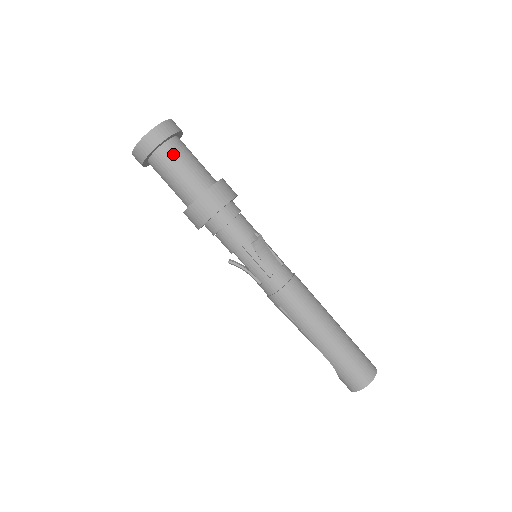
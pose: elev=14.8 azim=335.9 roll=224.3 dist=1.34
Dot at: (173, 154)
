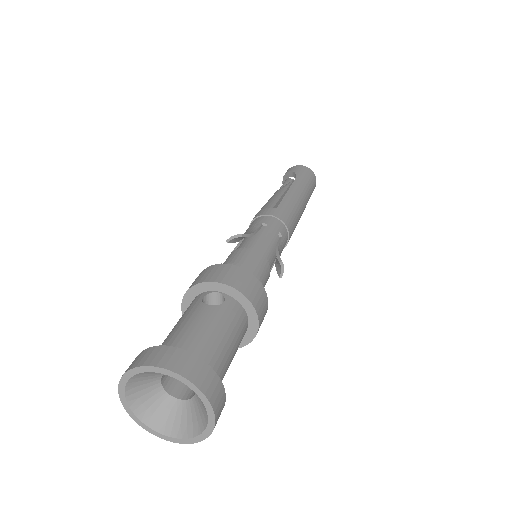
Dot at: occluded
